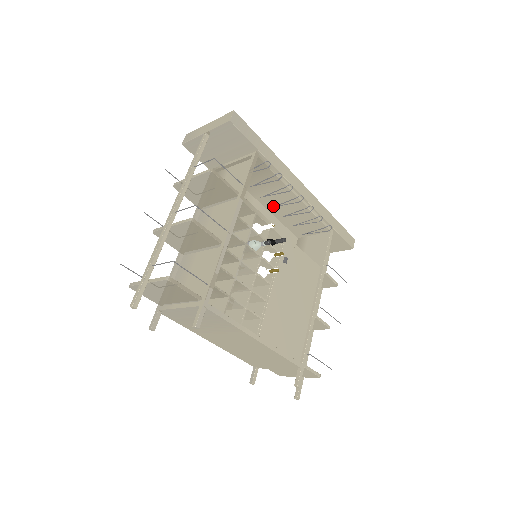
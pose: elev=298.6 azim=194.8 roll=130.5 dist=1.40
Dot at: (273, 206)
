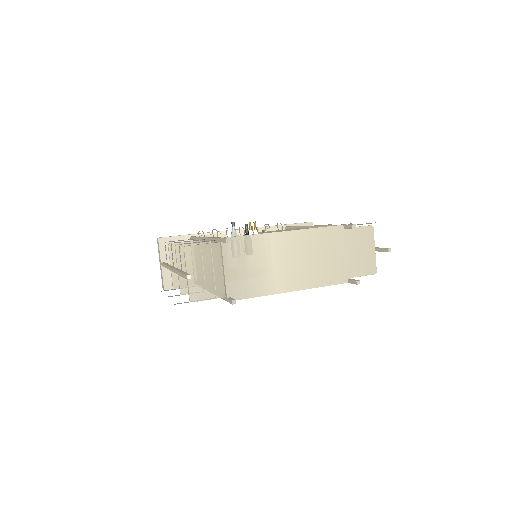
Dot at: occluded
